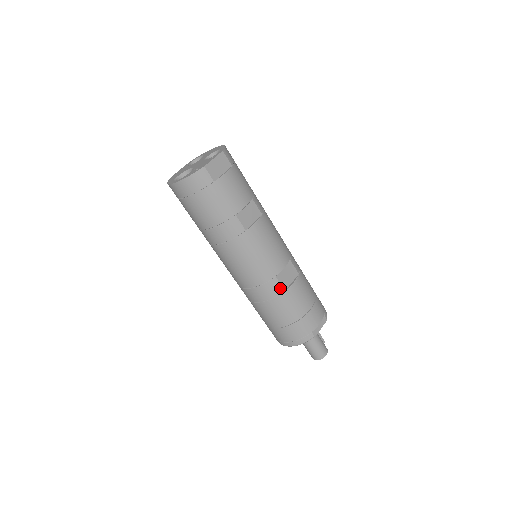
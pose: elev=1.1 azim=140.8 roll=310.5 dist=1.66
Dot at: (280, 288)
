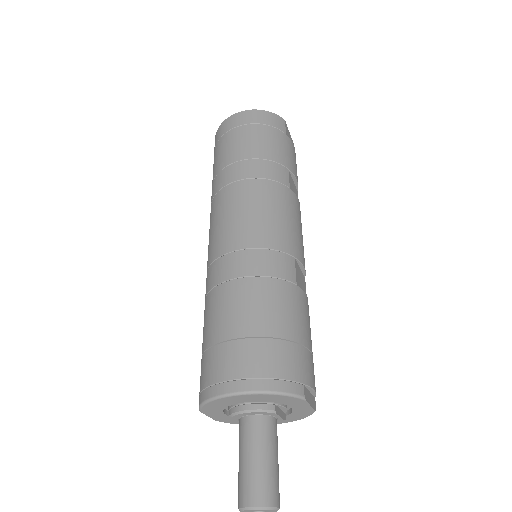
Dot at: (293, 275)
